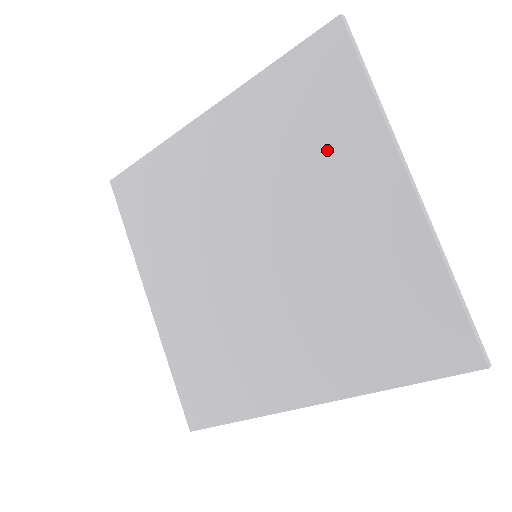
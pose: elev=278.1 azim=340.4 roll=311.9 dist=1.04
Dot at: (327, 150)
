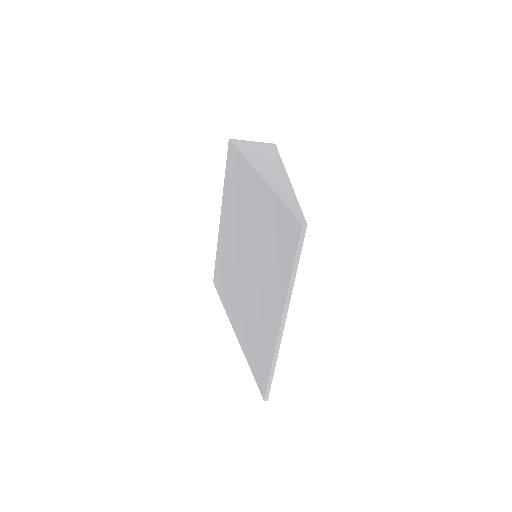
Dot at: (273, 268)
